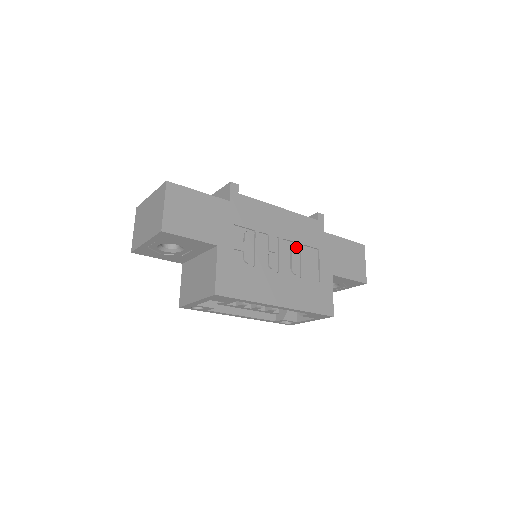
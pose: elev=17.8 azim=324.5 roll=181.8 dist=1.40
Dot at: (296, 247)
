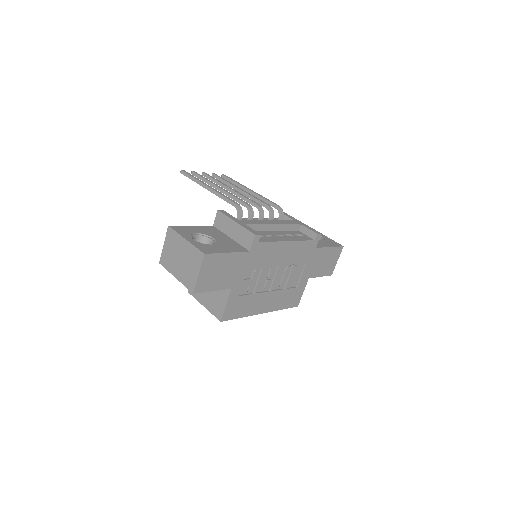
Dot at: (289, 268)
